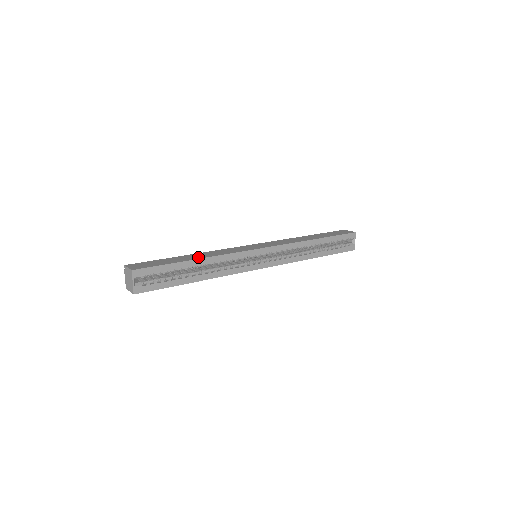
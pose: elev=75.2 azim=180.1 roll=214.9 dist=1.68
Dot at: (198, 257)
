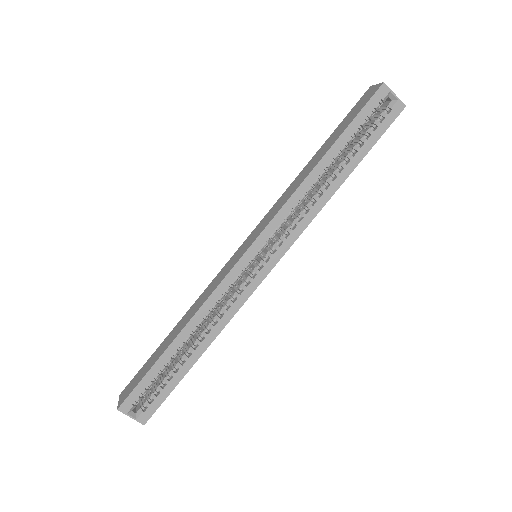
Dot at: (178, 331)
